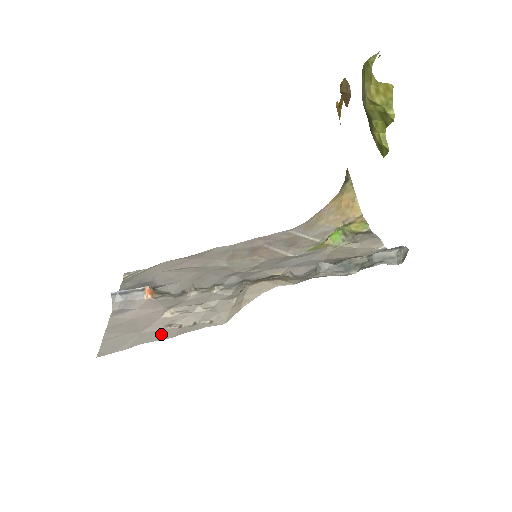
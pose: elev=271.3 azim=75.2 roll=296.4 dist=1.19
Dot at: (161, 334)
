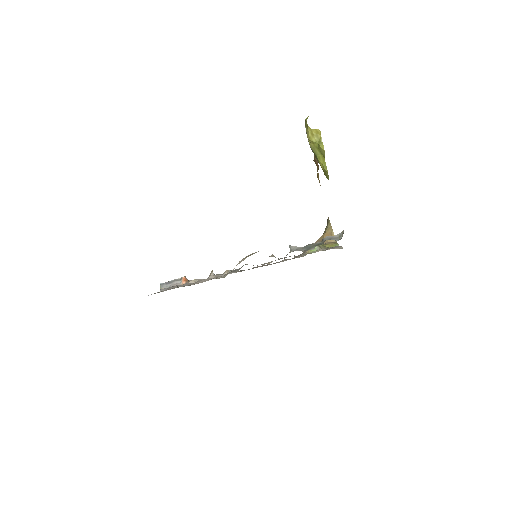
Dot at: occluded
